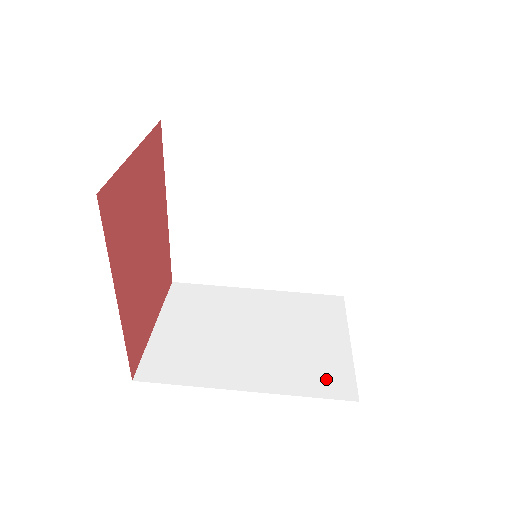
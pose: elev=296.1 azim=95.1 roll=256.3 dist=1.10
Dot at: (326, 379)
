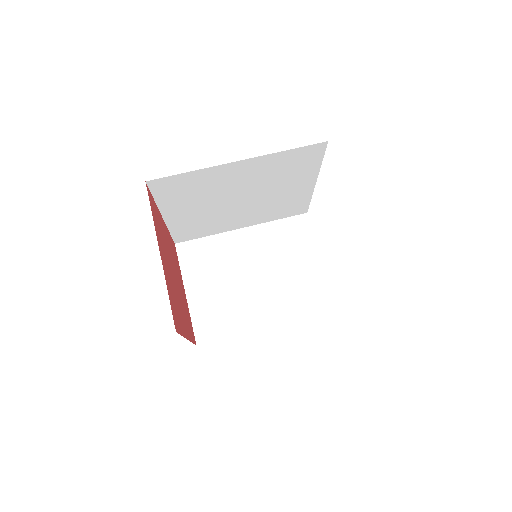
Dot at: (315, 299)
